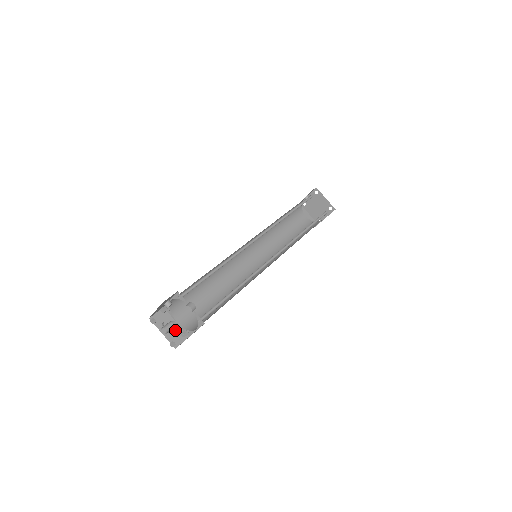
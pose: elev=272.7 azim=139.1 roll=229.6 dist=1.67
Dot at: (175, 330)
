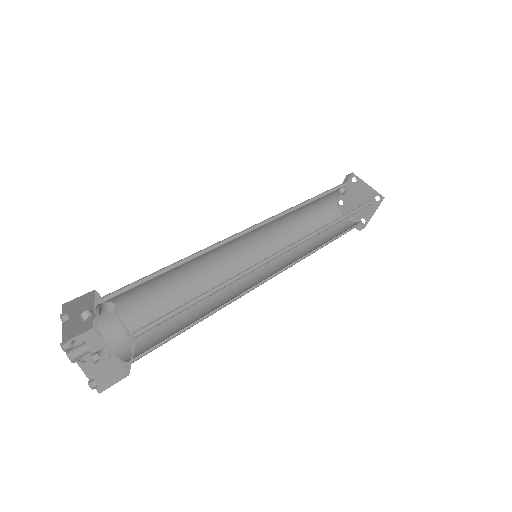
Dot at: (106, 363)
